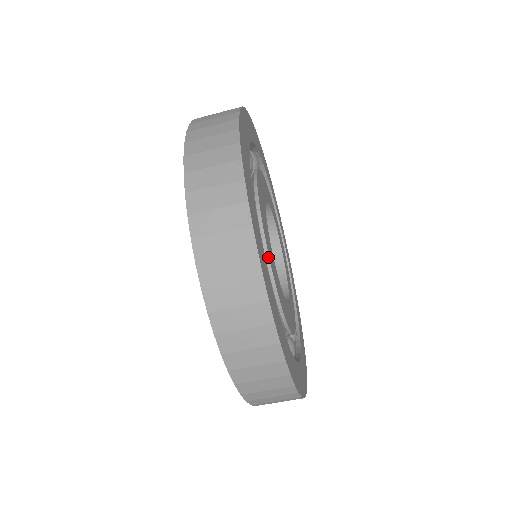
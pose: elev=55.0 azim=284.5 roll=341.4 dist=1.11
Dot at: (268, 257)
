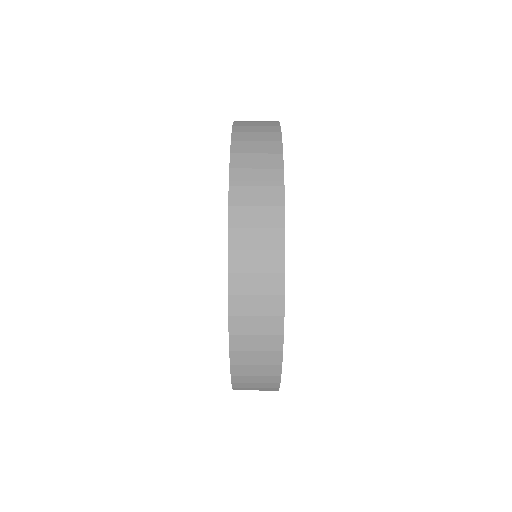
Dot at: occluded
